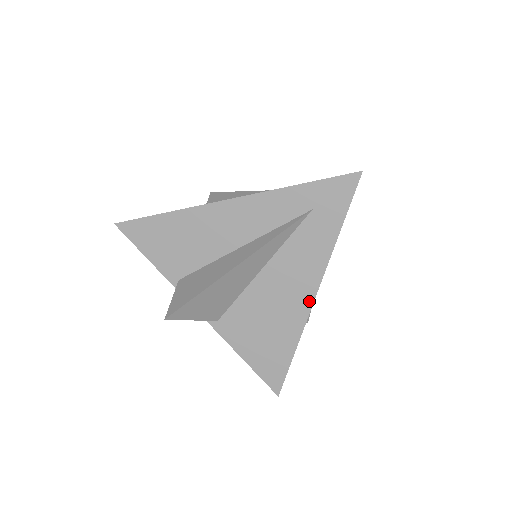
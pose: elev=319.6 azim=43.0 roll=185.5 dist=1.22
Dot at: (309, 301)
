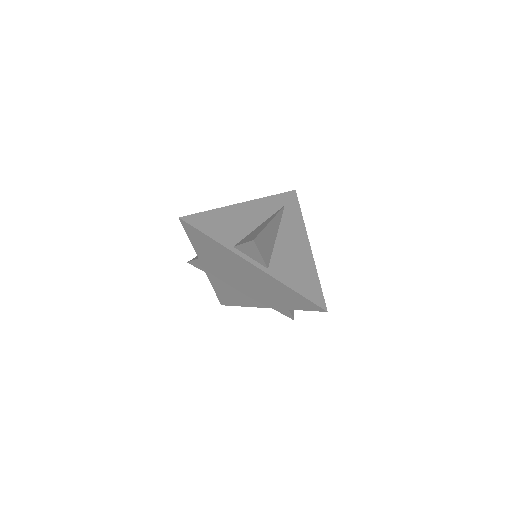
Dot at: (309, 249)
